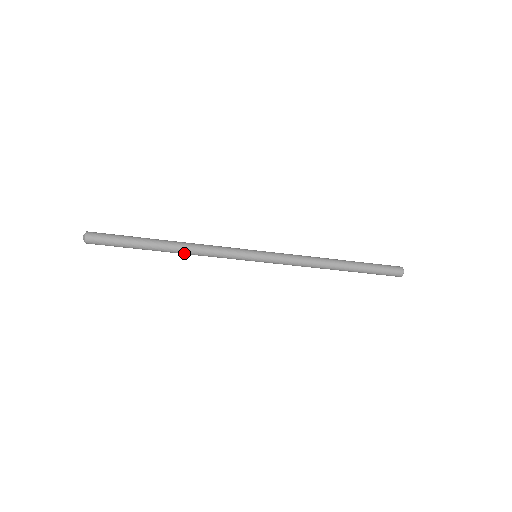
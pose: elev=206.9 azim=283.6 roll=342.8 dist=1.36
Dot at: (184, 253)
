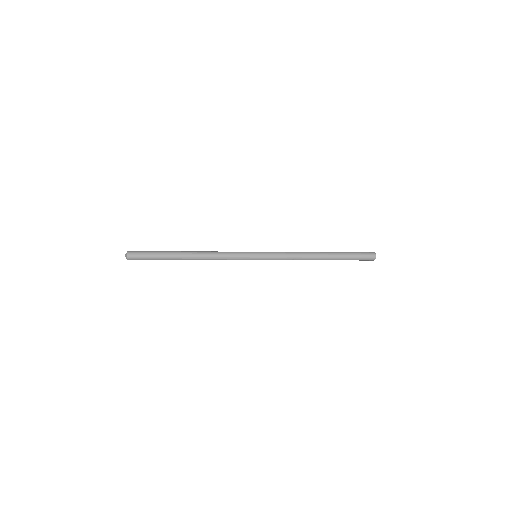
Dot at: (201, 258)
